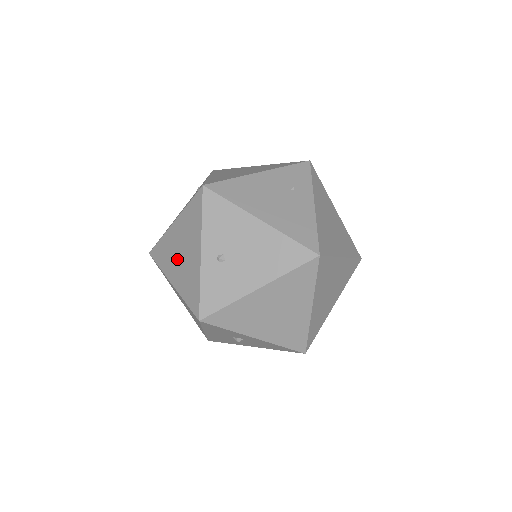
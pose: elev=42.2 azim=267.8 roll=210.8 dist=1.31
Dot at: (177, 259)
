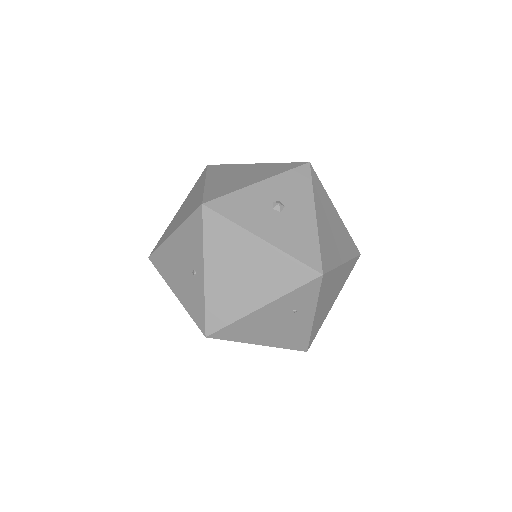
Dot at: occluded
